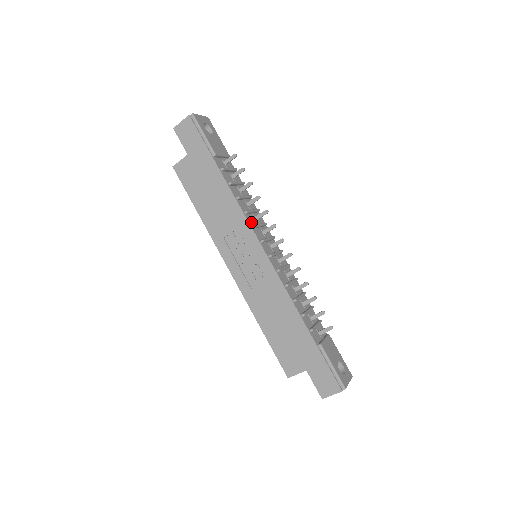
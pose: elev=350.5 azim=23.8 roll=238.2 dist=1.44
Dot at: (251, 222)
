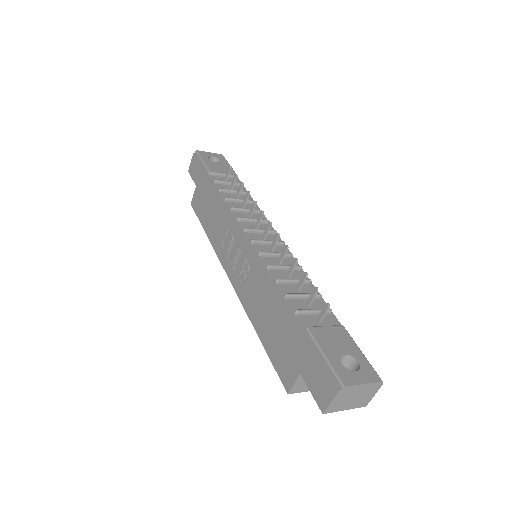
Dot at: occluded
